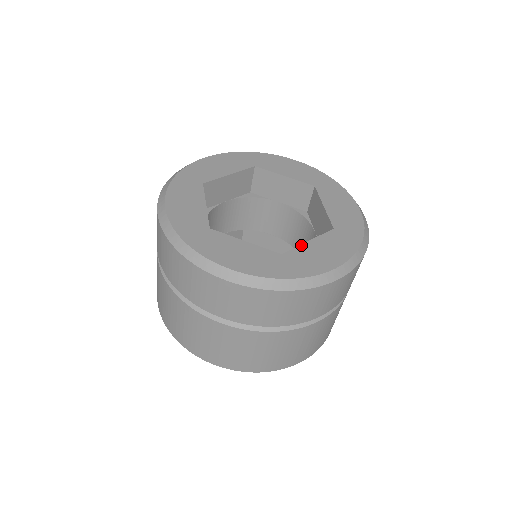
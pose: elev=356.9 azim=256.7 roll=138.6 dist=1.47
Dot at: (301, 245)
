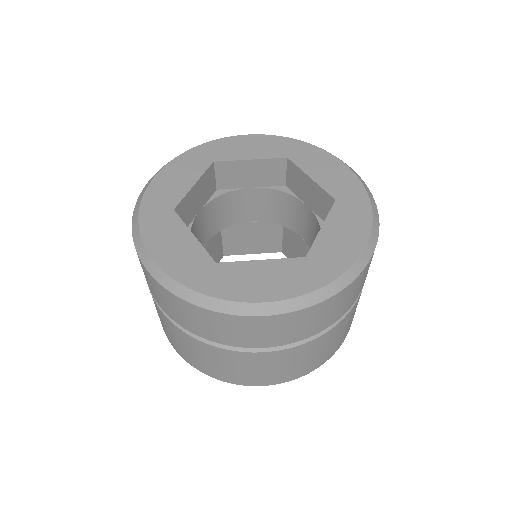
Dot at: (317, 236)
